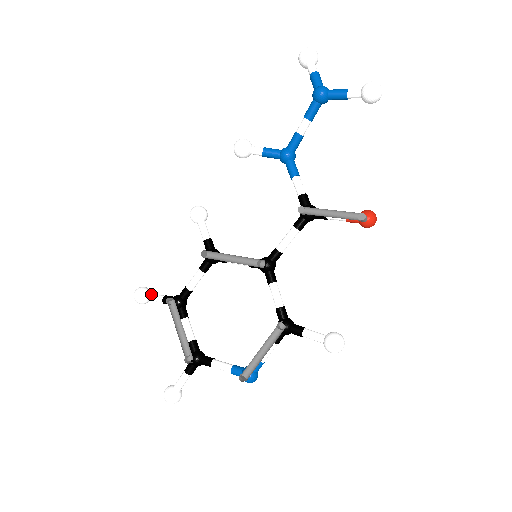
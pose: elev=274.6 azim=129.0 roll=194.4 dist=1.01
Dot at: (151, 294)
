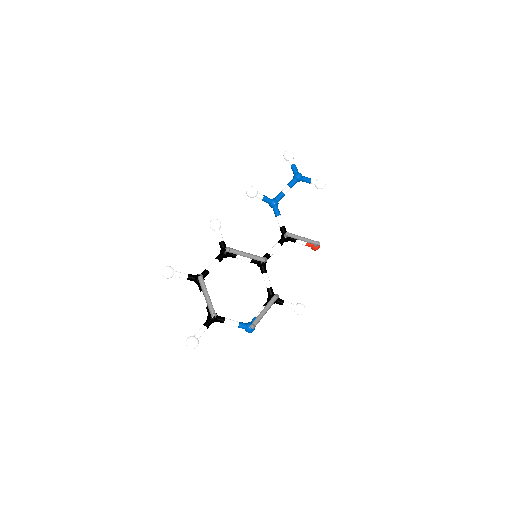
Dot at: (177, 272)
